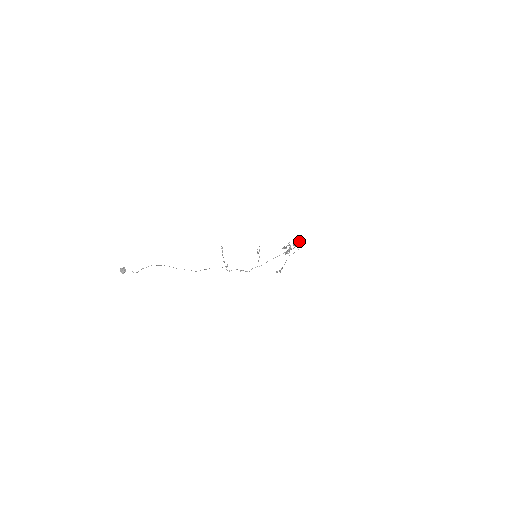
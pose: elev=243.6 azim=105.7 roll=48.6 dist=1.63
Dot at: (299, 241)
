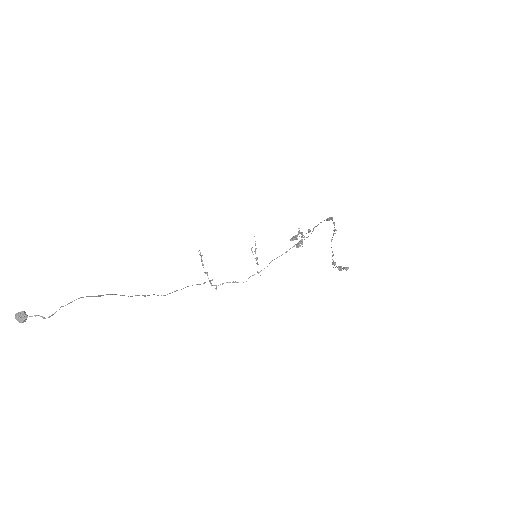
Dot at: (320, 222)
